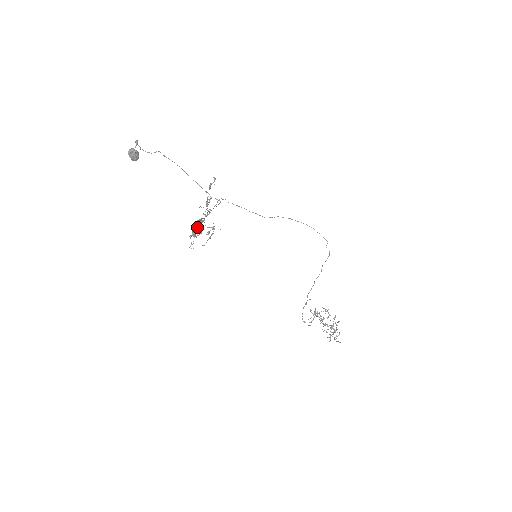
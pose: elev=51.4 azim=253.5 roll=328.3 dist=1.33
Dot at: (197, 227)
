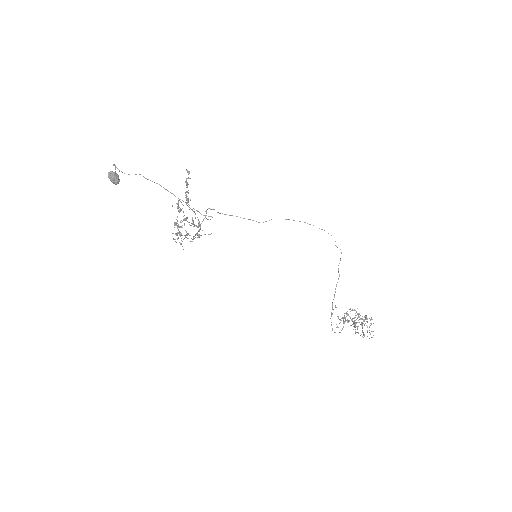
Dot at: (180, 222)
